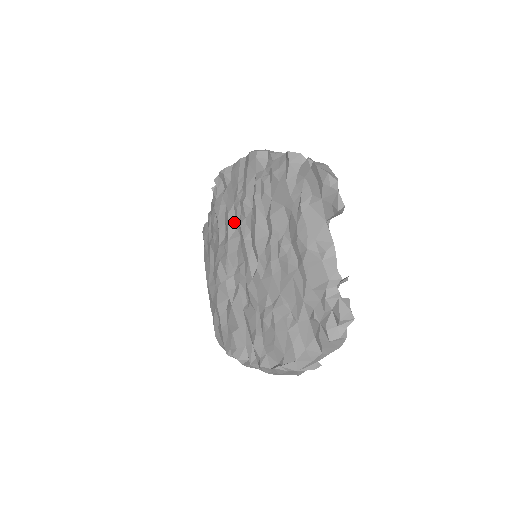
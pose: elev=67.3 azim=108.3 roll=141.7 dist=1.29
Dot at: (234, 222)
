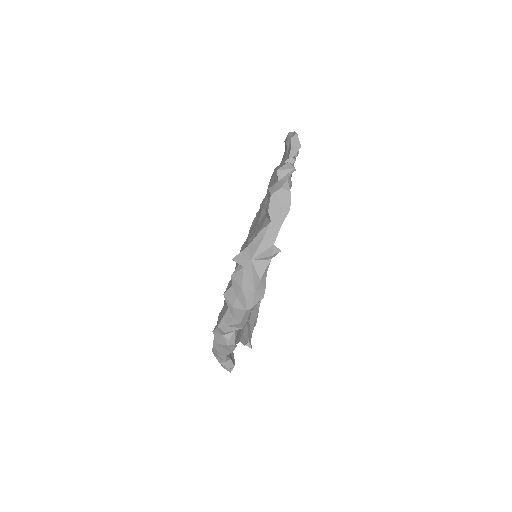
Dot at: occluded
